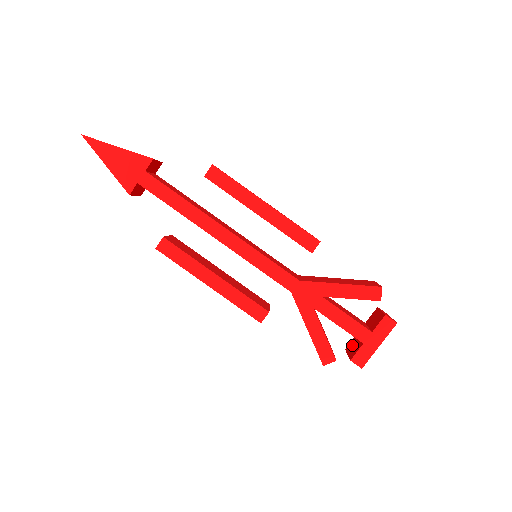
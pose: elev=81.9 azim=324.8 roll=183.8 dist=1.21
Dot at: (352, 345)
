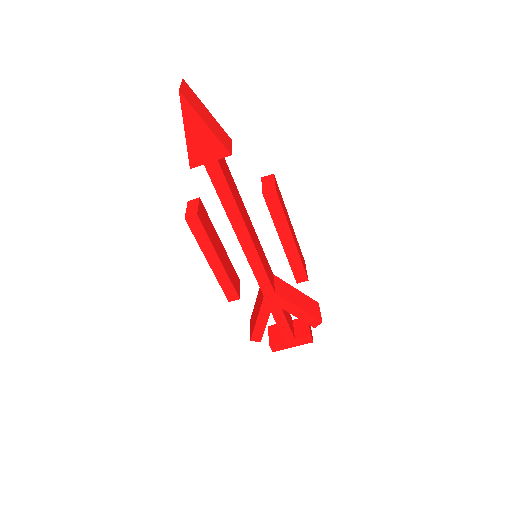
Dot at: (275, 331)
